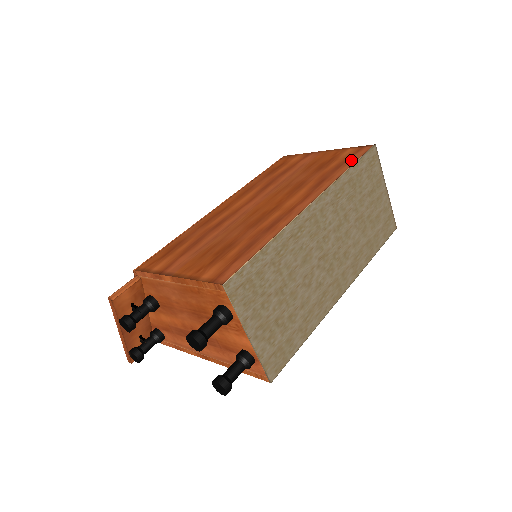
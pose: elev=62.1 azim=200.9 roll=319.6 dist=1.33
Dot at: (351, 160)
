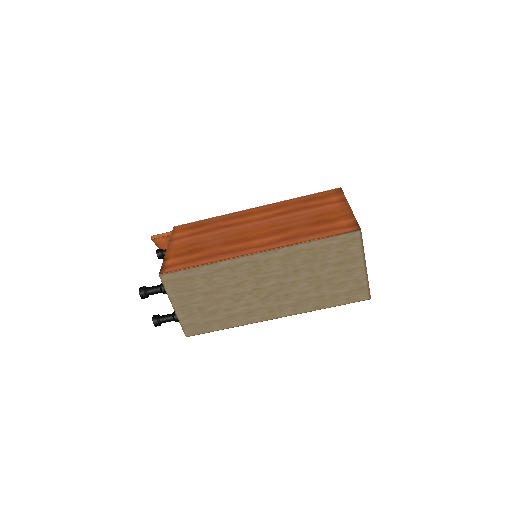
Dot at: (328, 233)
